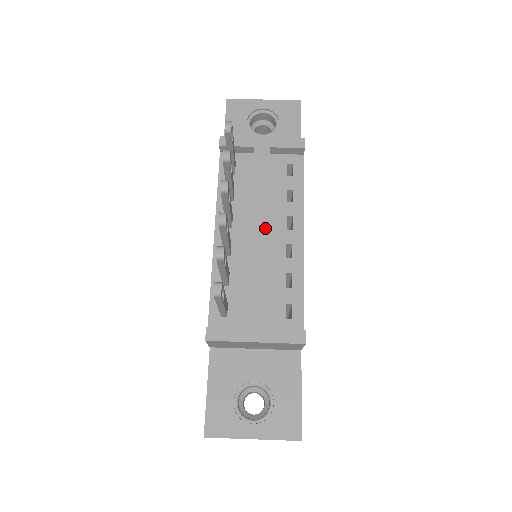
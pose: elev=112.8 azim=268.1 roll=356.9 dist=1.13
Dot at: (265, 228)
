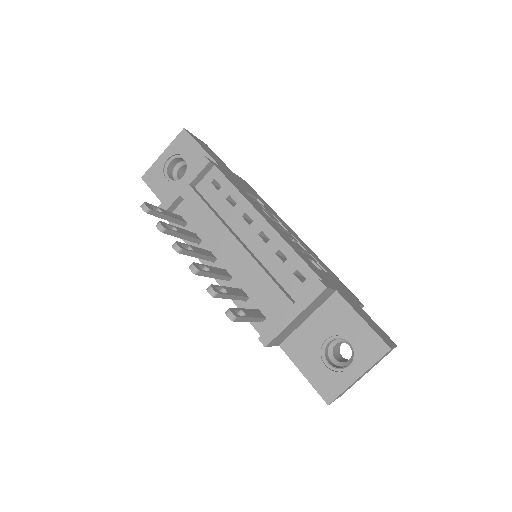
Dot at: (234, 240)
